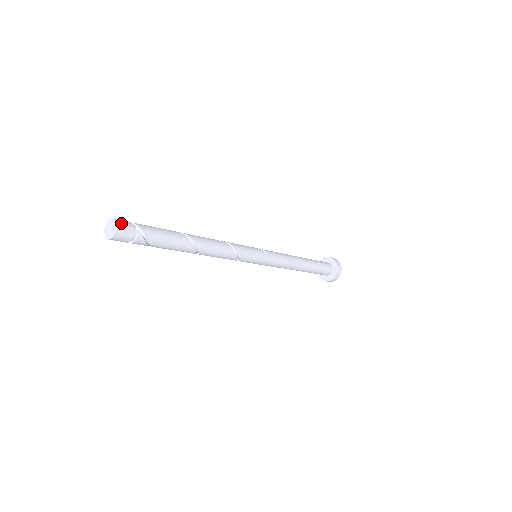
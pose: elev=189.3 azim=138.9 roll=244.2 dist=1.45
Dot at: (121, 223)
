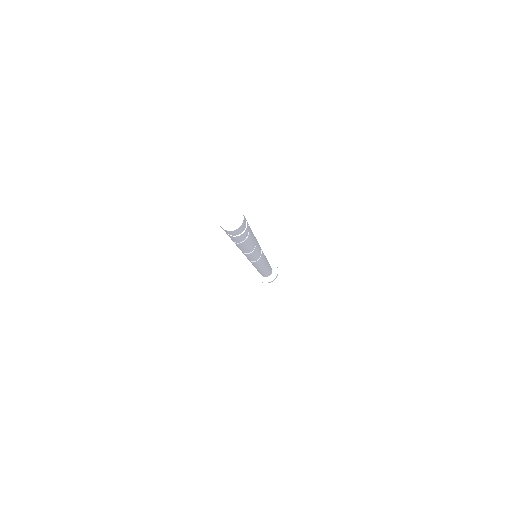
Dot at: (232, 207)
